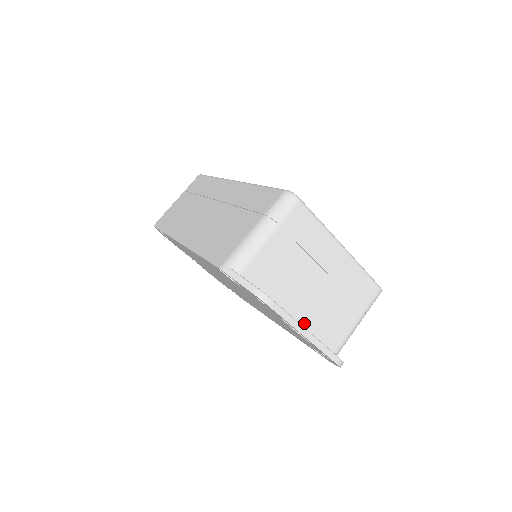
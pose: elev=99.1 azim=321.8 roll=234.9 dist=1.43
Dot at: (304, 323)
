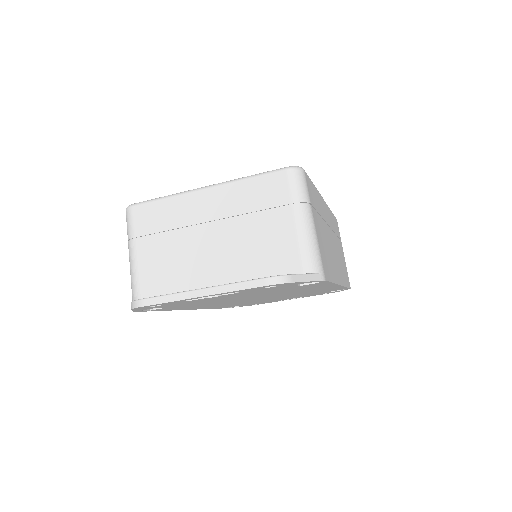
Dot at: (235, 279)
